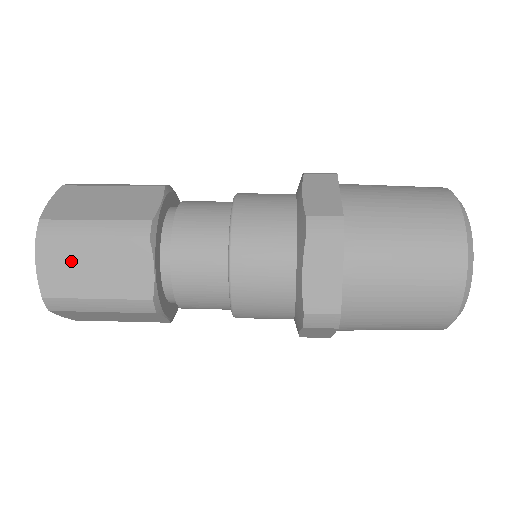
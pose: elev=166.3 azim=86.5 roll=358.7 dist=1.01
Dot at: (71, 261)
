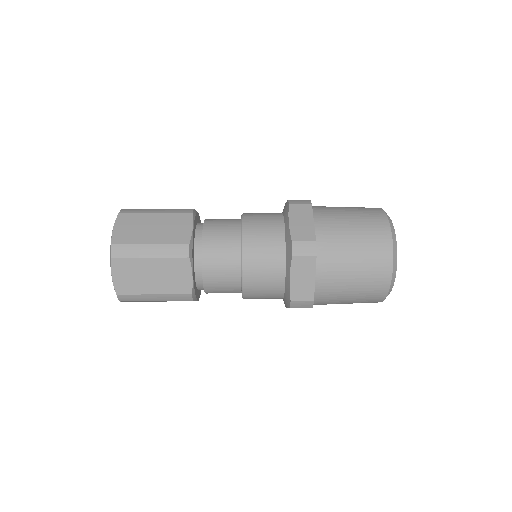
Dot at: (136, 271)
